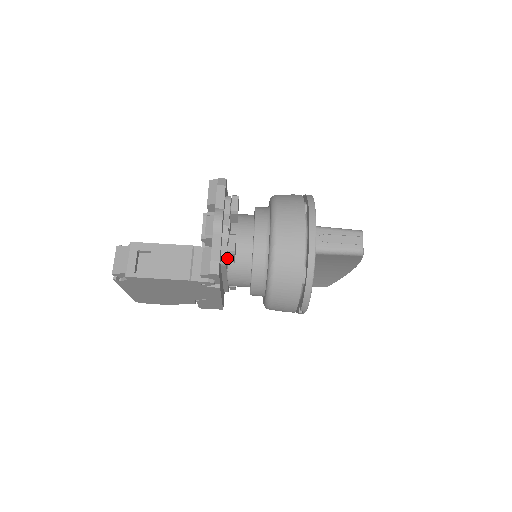
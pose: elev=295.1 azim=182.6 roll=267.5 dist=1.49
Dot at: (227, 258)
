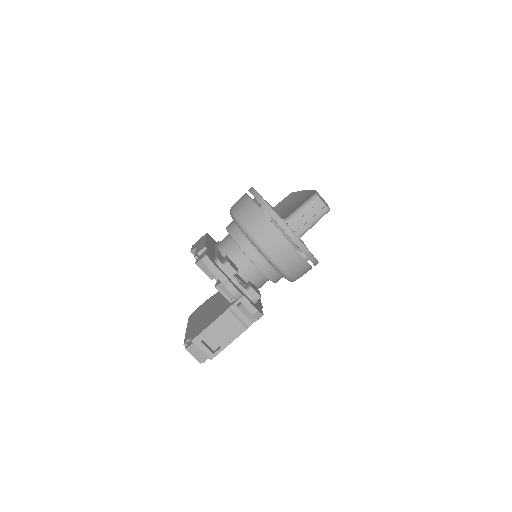
Dot at: occluded
